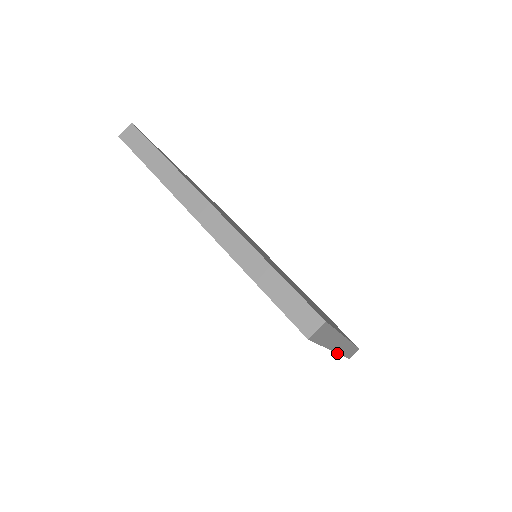
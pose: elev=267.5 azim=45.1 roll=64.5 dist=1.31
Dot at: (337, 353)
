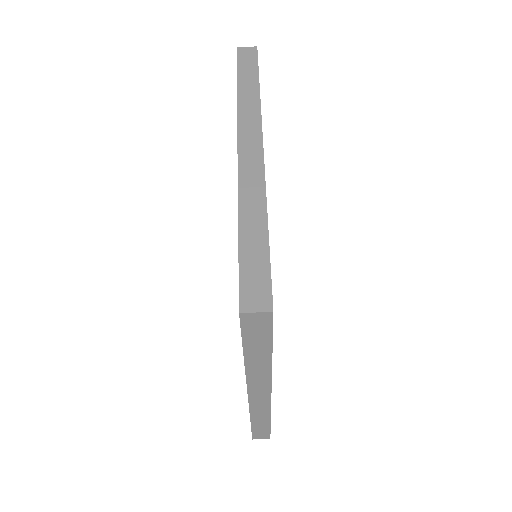
Dot at: (249, 404)
